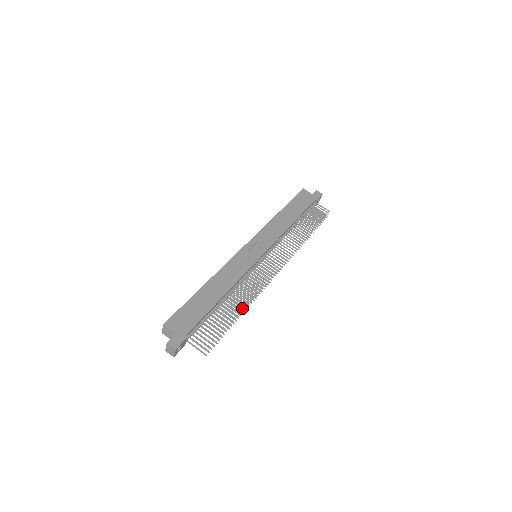
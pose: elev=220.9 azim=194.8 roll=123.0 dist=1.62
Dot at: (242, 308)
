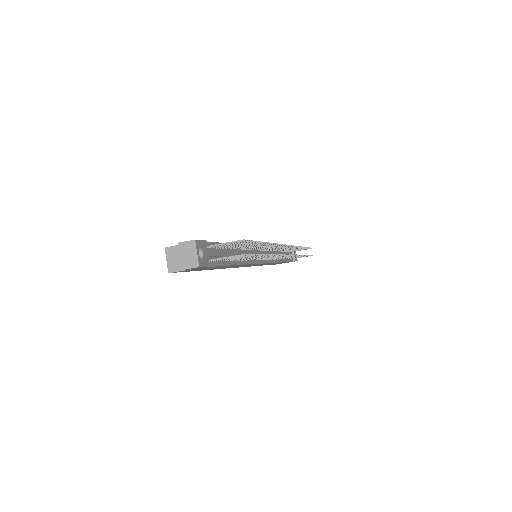
Dot at: occluded
